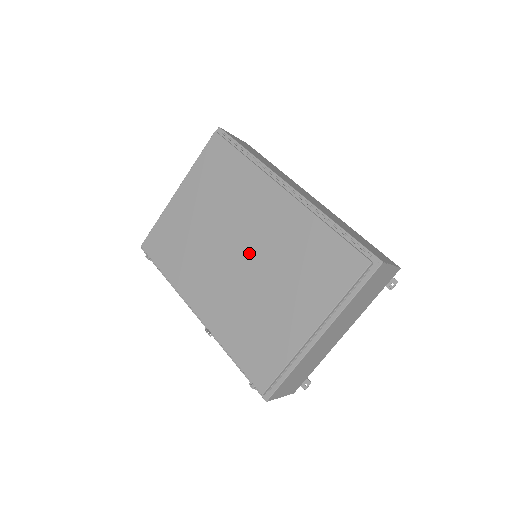
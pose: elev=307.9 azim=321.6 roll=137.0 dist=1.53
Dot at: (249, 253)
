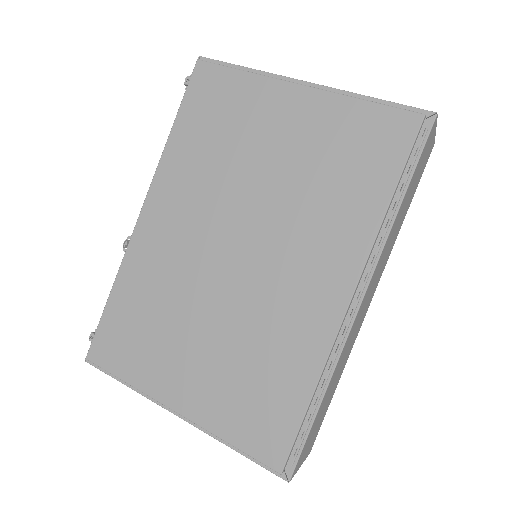
Dot at: (241, 273)
